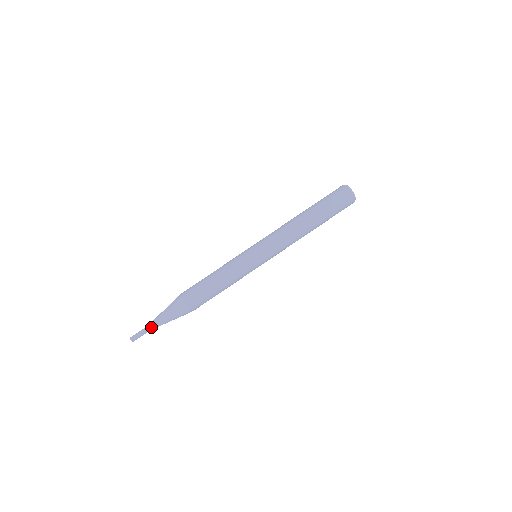
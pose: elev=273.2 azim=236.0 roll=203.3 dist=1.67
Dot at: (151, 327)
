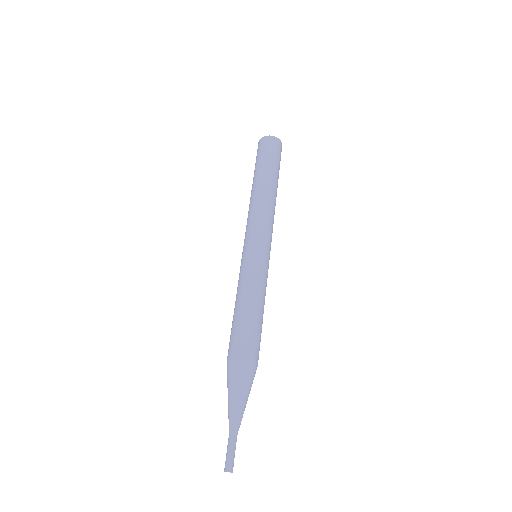
Dot at: (236, 430)
